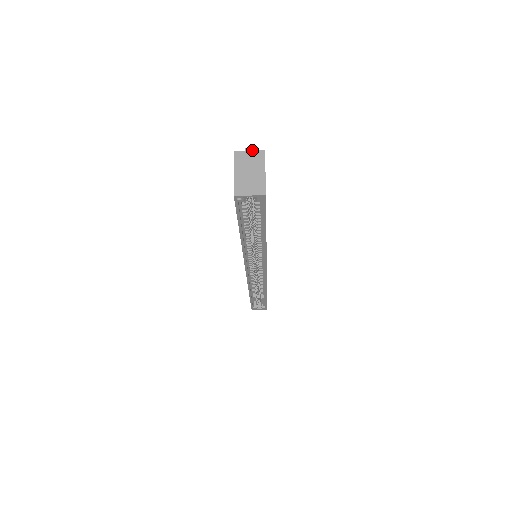
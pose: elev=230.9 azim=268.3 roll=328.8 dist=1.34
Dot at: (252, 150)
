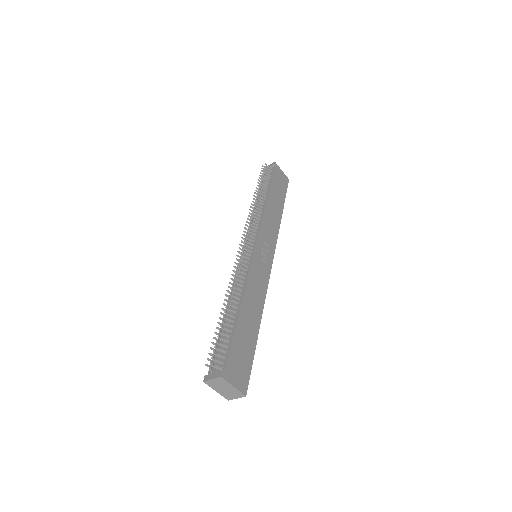
Dot at: (213, 379)
